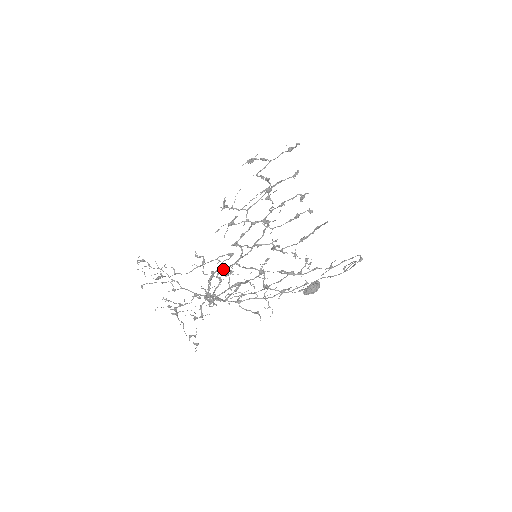
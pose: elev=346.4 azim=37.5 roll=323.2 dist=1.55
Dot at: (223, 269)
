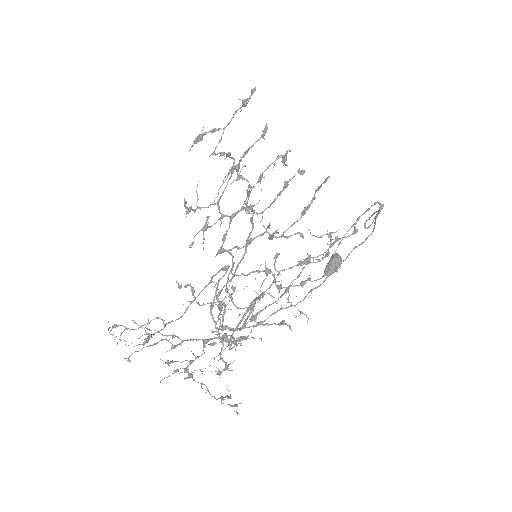
Dot at: (221, 289)
